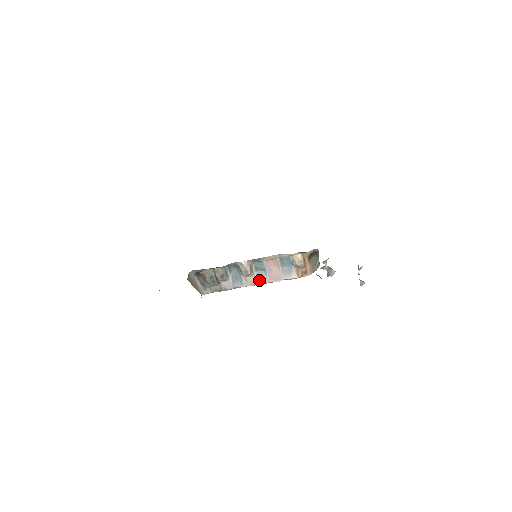
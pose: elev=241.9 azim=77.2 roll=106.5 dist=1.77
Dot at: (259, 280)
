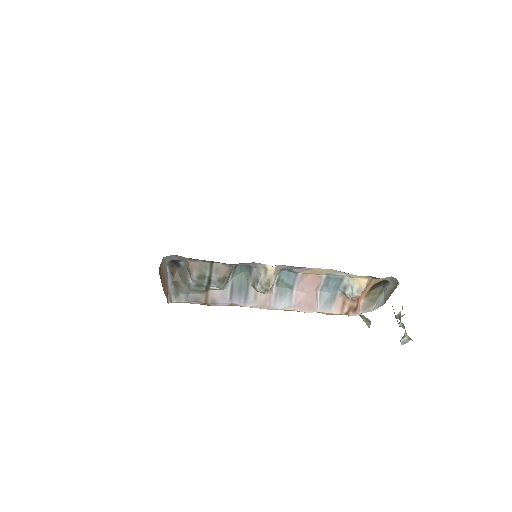
Dot at: (277, 302)
